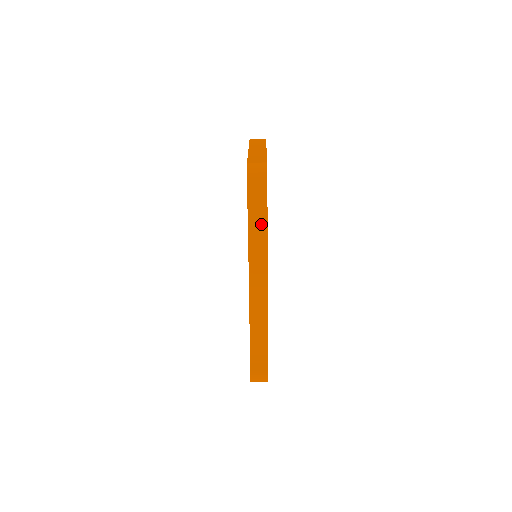
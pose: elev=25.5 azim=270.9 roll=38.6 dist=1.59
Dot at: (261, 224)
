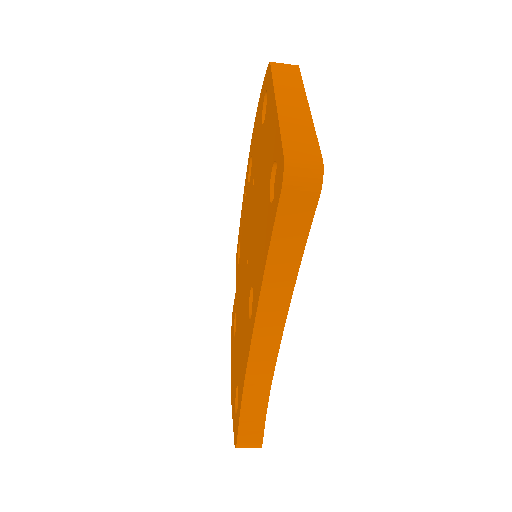
Dot at: (290, 261)
